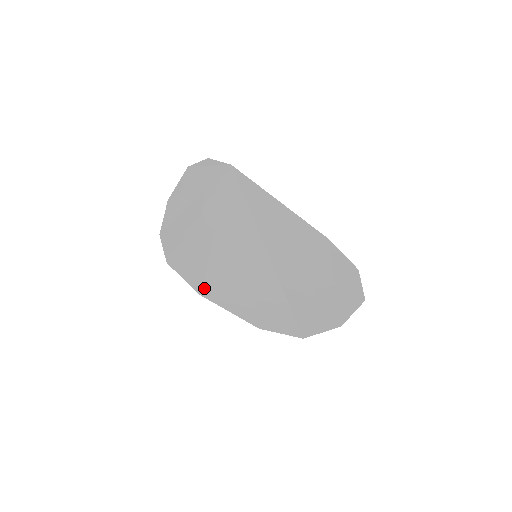
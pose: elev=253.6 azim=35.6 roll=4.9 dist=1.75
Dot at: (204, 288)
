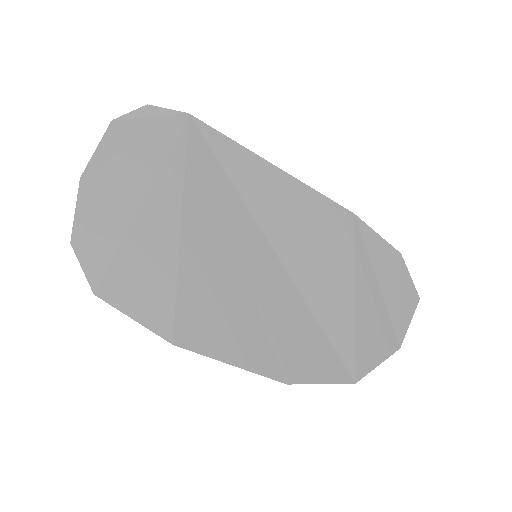
Dot at: (177, 329)
